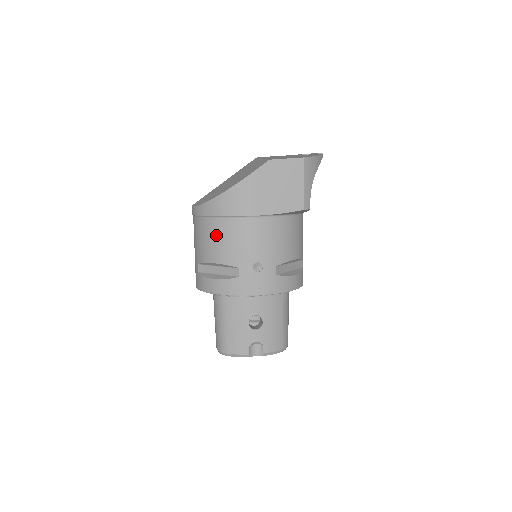
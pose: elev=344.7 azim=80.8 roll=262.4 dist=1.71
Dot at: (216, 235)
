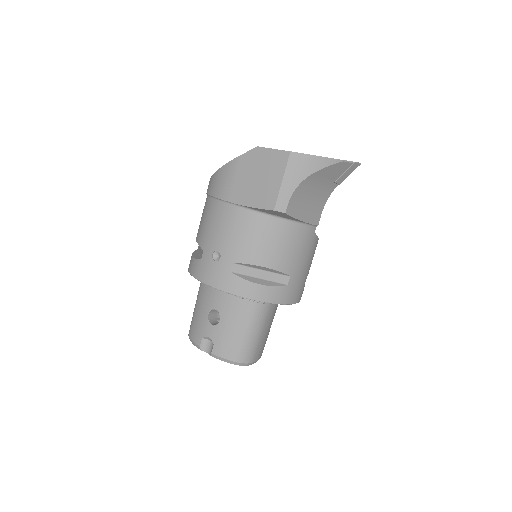
Dot at: (203, 213)
